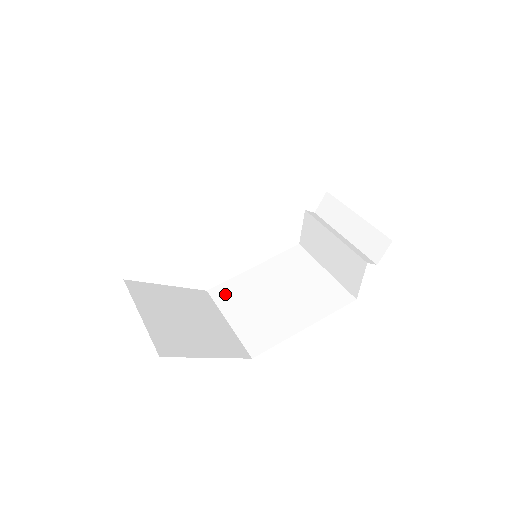
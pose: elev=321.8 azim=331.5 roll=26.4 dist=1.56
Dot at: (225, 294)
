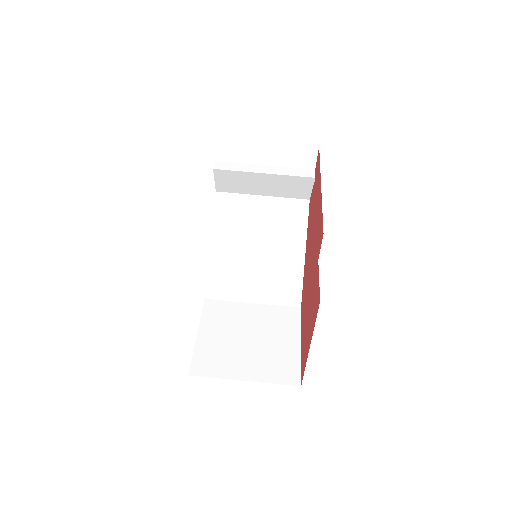
Dot at: (222, 287)
